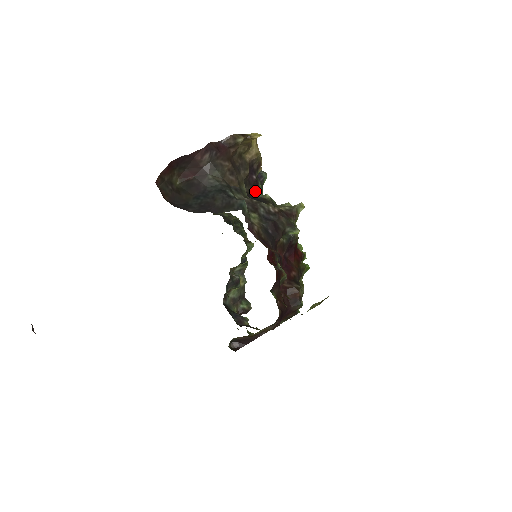
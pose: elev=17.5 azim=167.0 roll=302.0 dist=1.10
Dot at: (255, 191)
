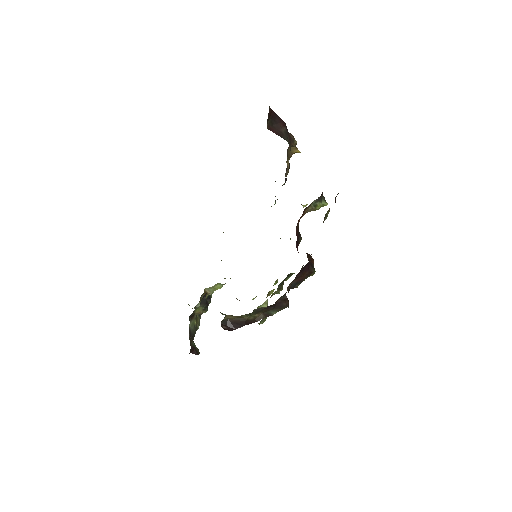
Dot at: occluded
